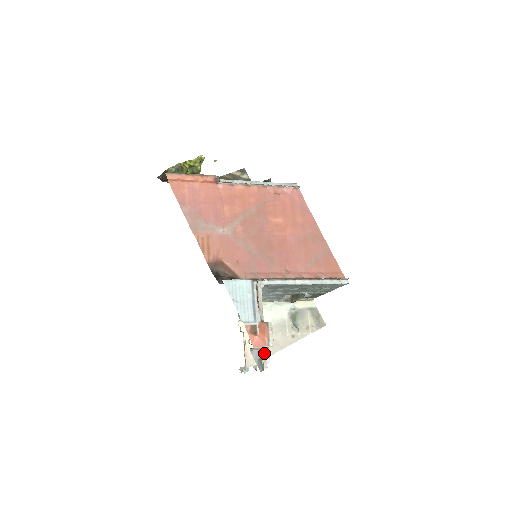
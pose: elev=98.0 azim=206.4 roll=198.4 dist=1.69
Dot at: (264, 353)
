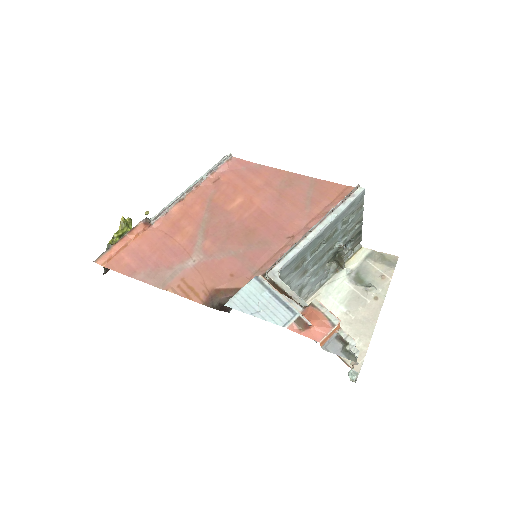
Dot at: (341, 339)
